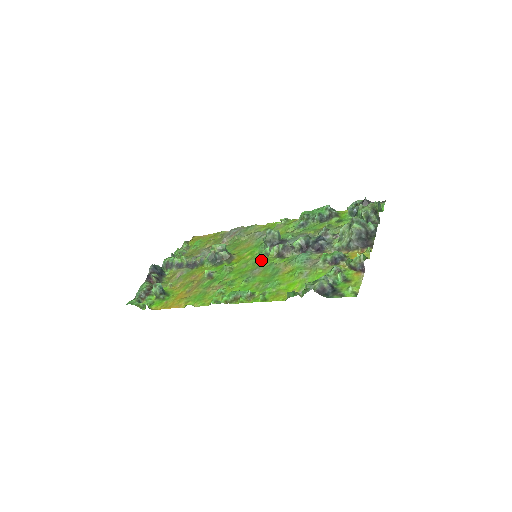
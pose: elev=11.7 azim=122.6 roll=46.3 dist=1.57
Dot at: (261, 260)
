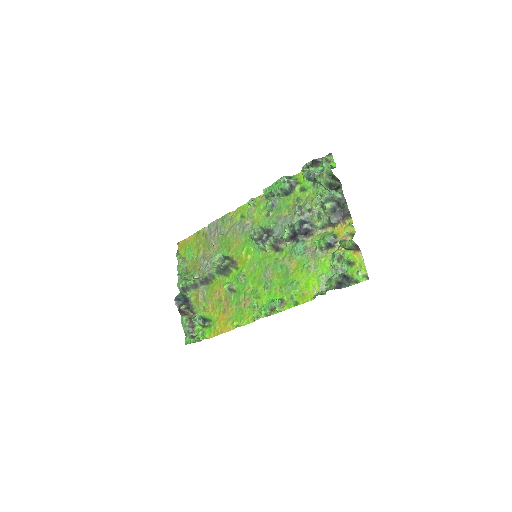
Dot at: (264, 259)
